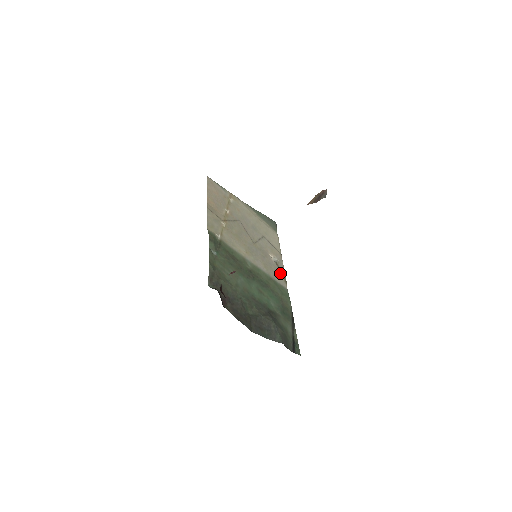
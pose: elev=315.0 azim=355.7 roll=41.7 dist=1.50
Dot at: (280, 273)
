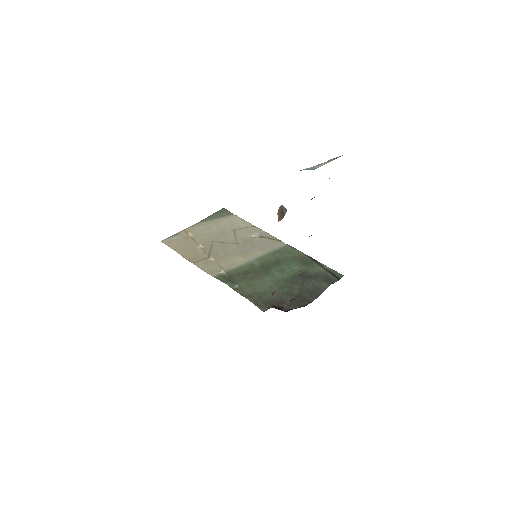
Dot at: (271, 240)
